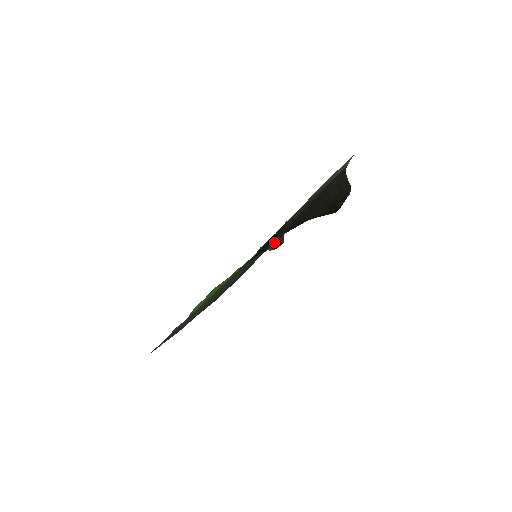
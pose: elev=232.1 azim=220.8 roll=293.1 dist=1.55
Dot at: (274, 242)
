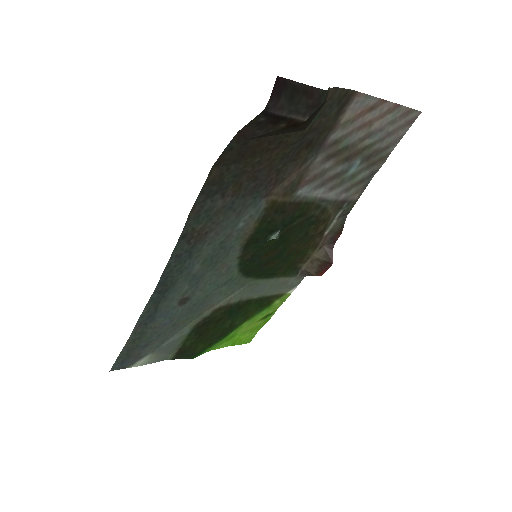
Dot at: (225, 198)
